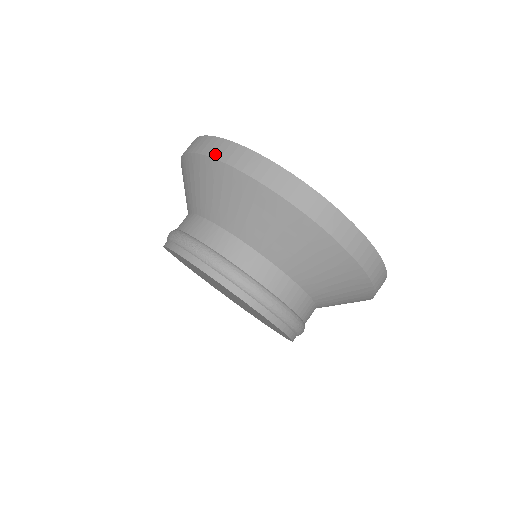
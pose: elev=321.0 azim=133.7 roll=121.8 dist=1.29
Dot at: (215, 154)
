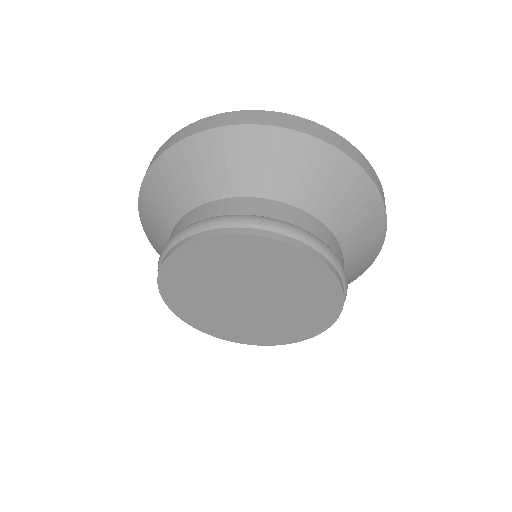
Dot at: (250, 121)
